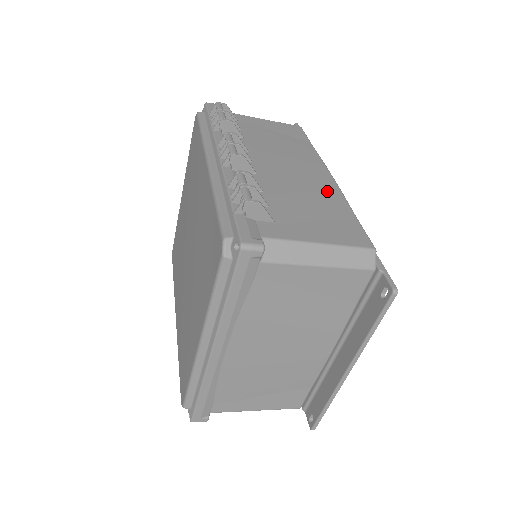
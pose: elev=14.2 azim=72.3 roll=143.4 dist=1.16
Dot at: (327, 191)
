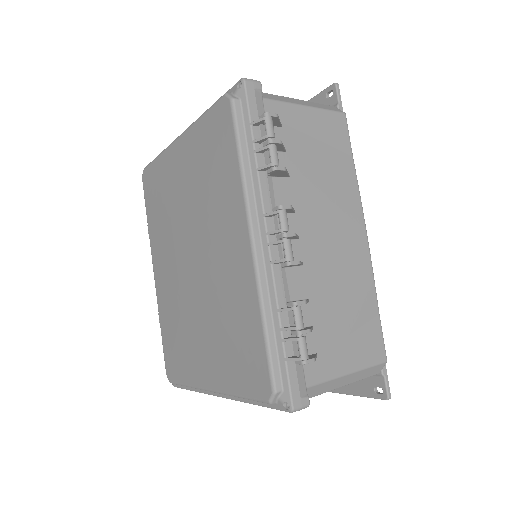
Dot at: (361, 273)
